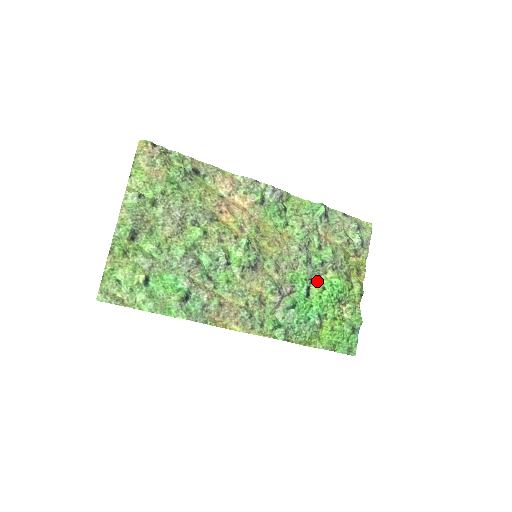
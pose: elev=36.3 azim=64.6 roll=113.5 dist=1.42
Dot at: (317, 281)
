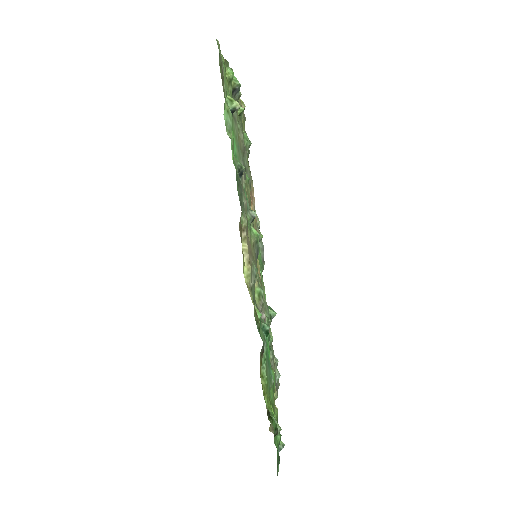
Dot at: occluded
